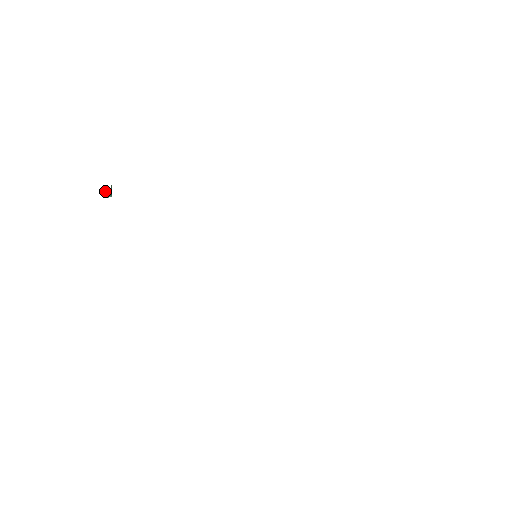
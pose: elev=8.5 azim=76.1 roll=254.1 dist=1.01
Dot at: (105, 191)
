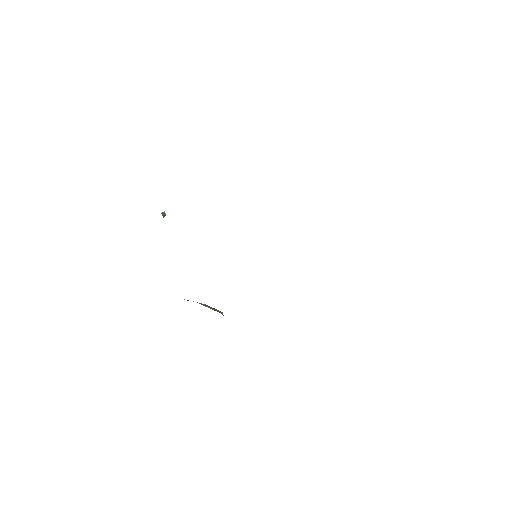
Dot at: occluded
